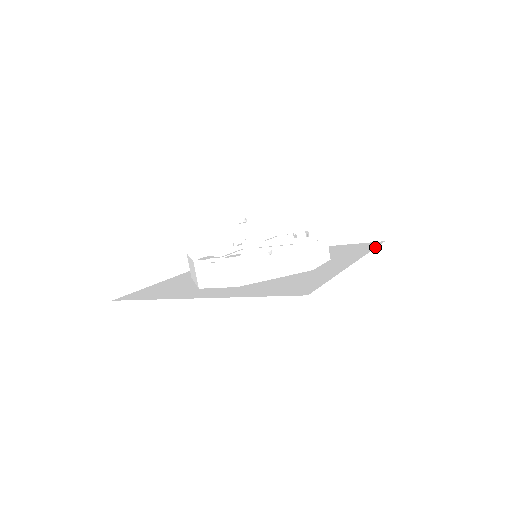
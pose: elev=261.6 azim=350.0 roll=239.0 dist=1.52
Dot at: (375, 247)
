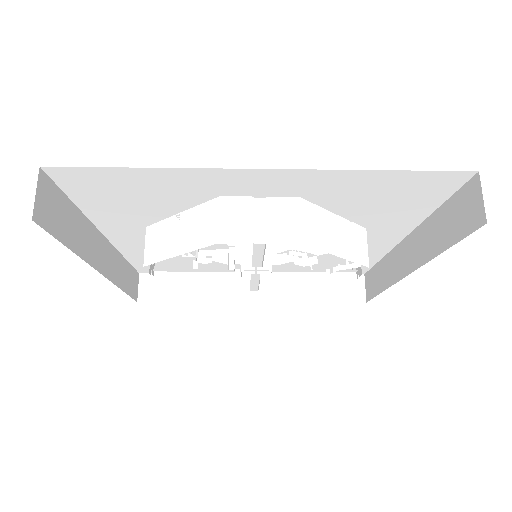
Dot at: occluded
